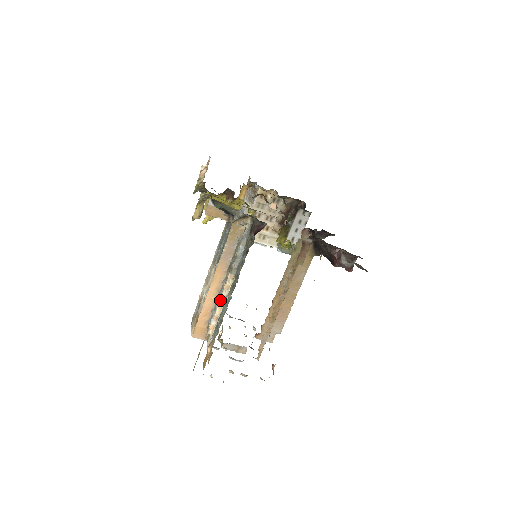
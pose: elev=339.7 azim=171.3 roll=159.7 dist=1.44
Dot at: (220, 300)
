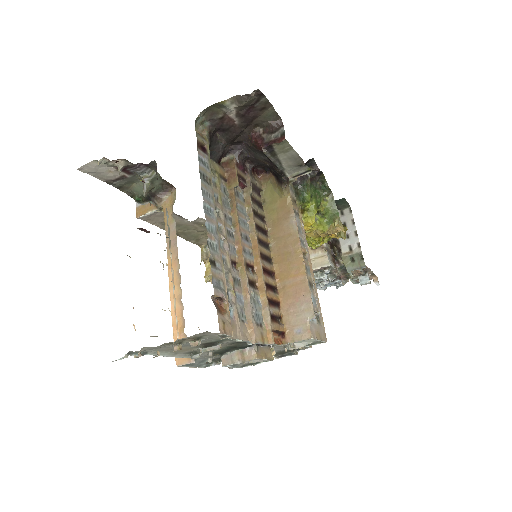
Dot at: (173, 288)
